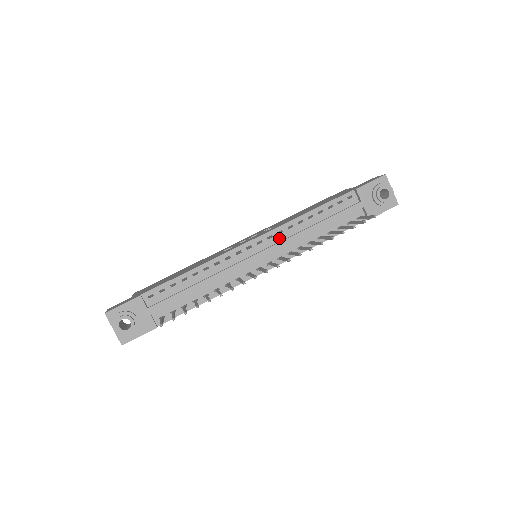
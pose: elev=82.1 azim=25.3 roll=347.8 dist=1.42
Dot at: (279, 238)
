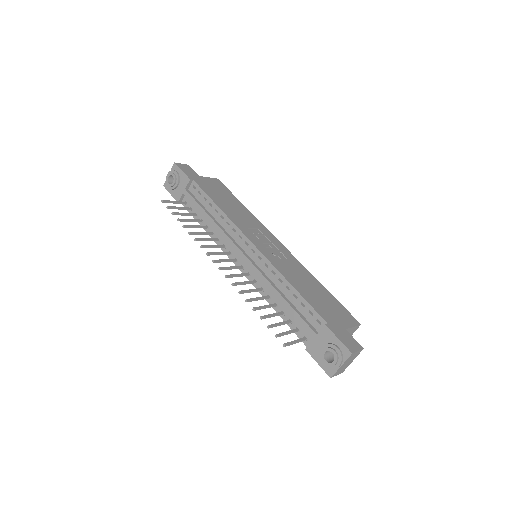
Dot at: (262, 266)
